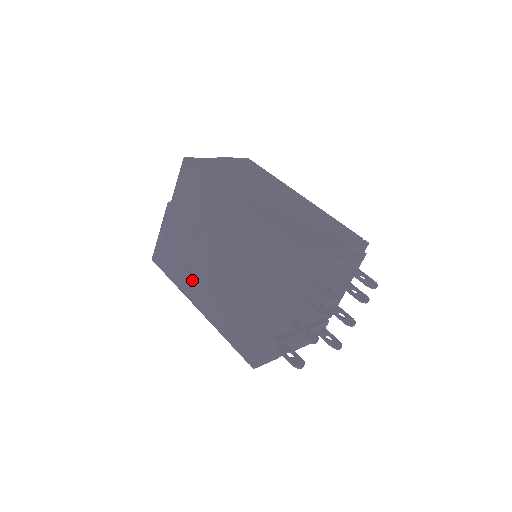
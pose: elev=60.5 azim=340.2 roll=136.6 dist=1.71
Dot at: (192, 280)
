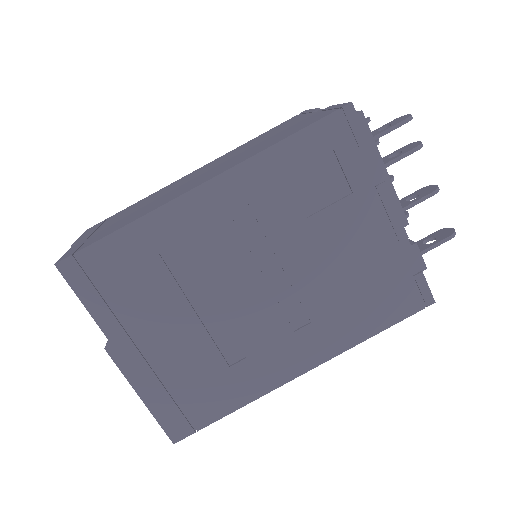
Dot at: (258, 361)
